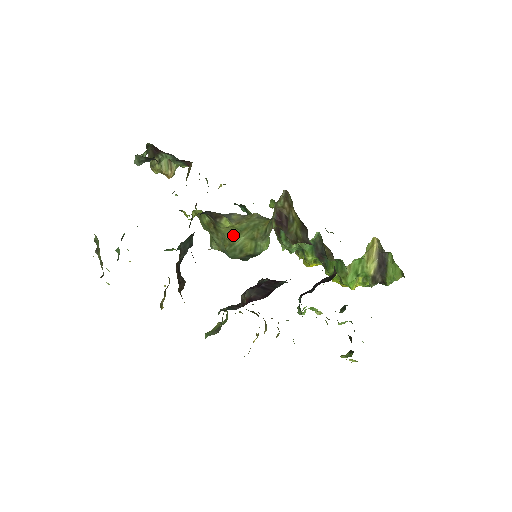
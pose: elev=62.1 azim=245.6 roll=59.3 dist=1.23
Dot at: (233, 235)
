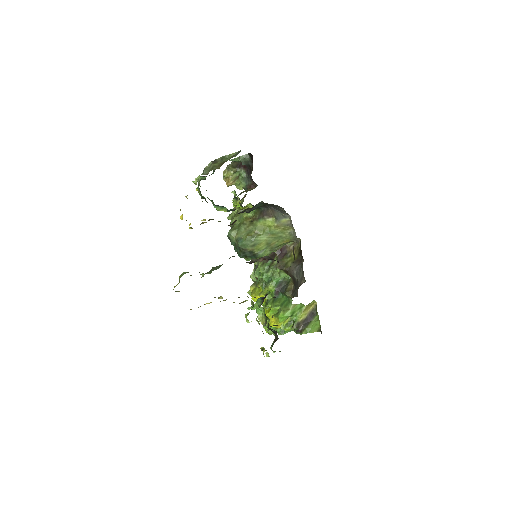
Dot at: (261, 232)
